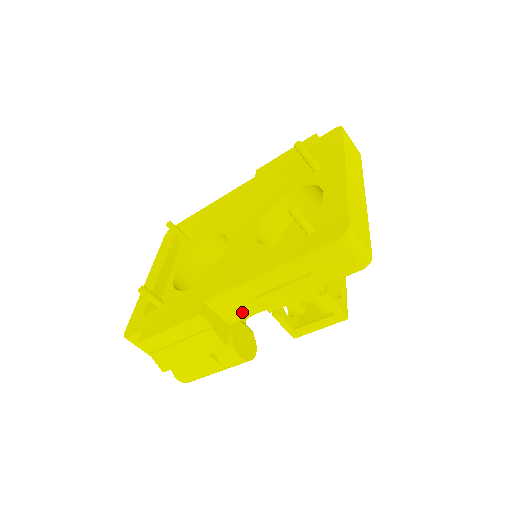
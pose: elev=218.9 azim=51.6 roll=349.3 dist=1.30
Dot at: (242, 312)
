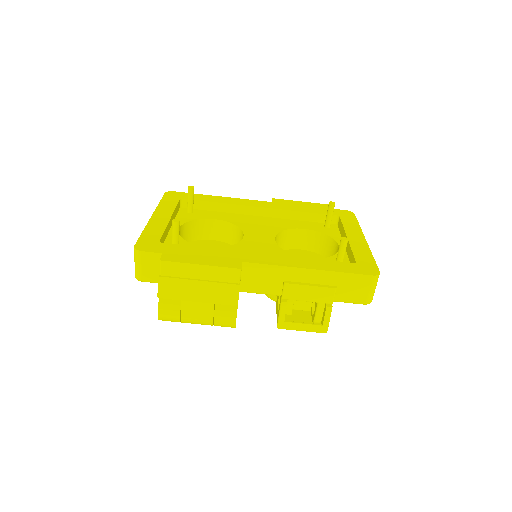
Dot at: (260, 287)
